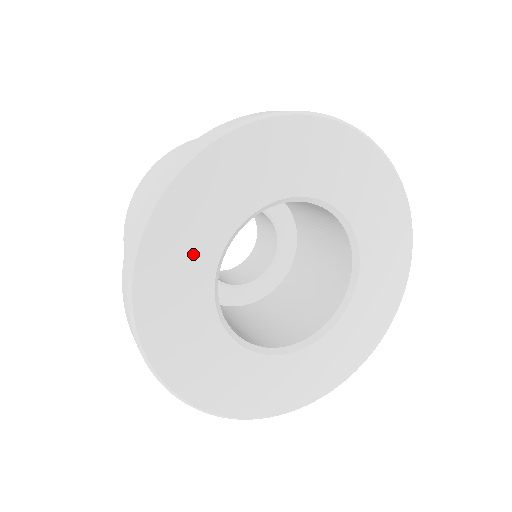
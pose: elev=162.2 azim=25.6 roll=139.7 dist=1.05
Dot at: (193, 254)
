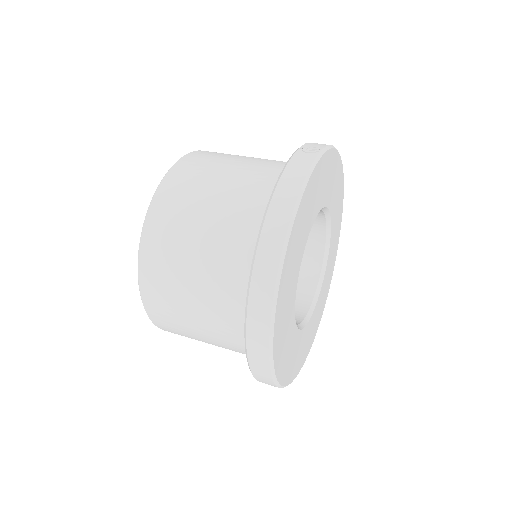
Dot at: (288, 337)
